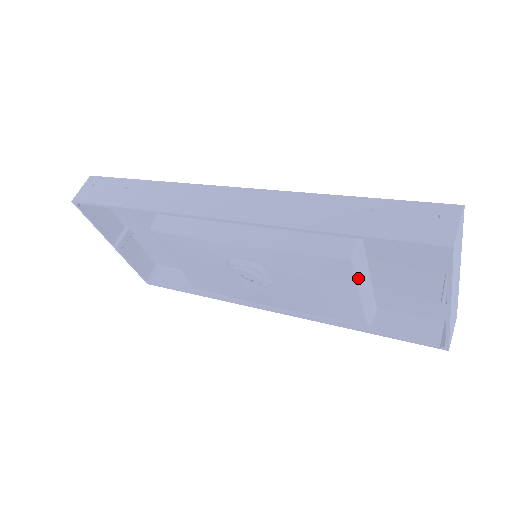
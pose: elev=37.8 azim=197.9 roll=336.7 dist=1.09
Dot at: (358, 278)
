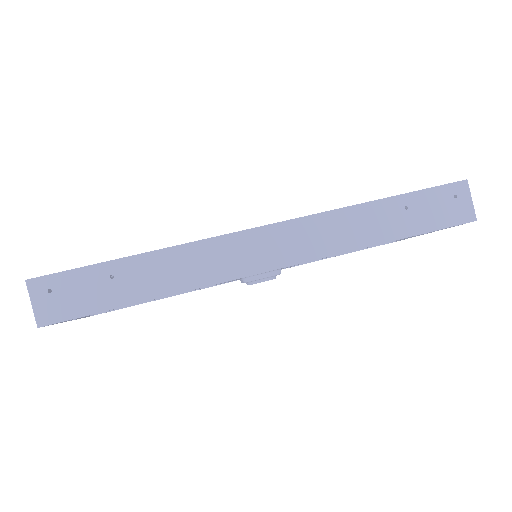
Dot at: occluded
